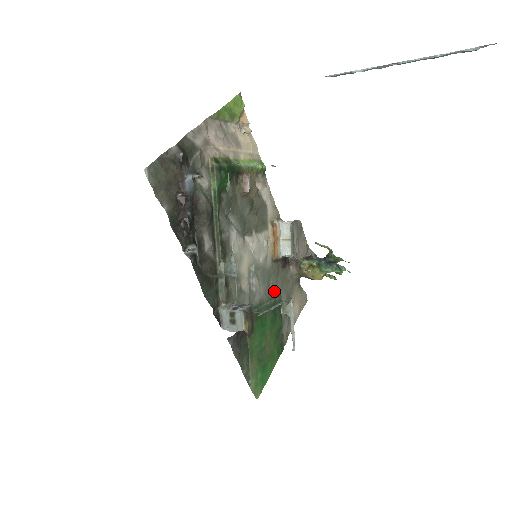
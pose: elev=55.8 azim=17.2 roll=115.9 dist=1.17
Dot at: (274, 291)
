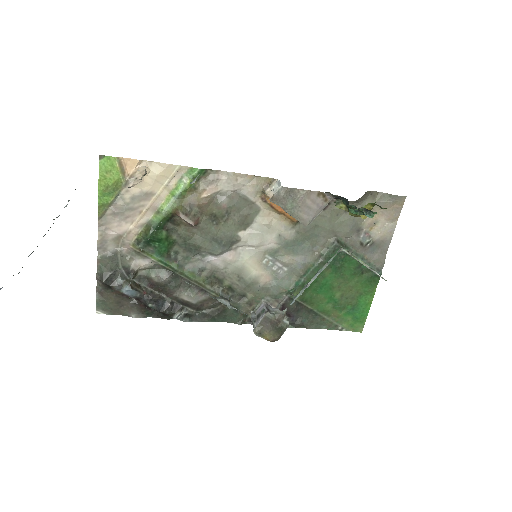
Dot at: (322, 244)
